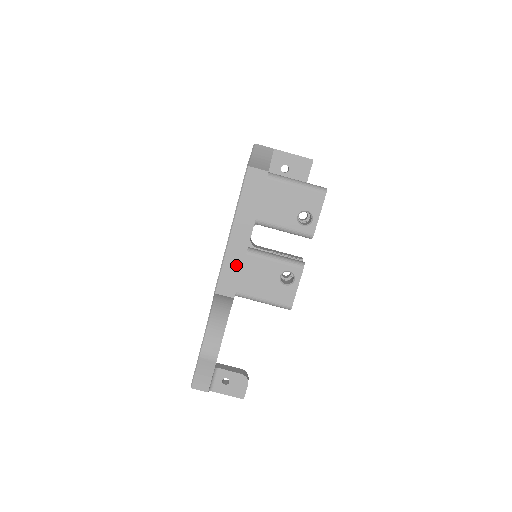
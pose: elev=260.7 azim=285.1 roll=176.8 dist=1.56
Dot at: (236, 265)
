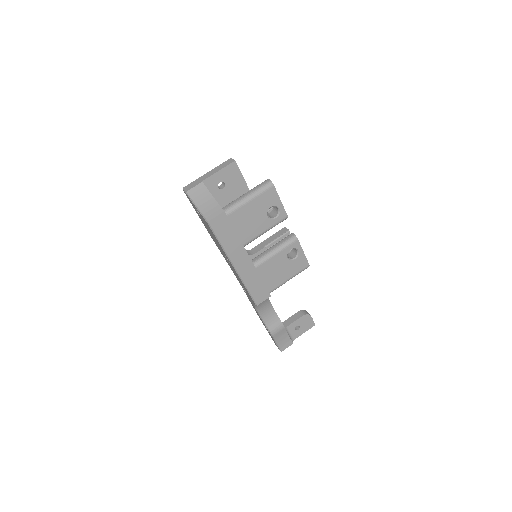
Dot at: (255, 280)
